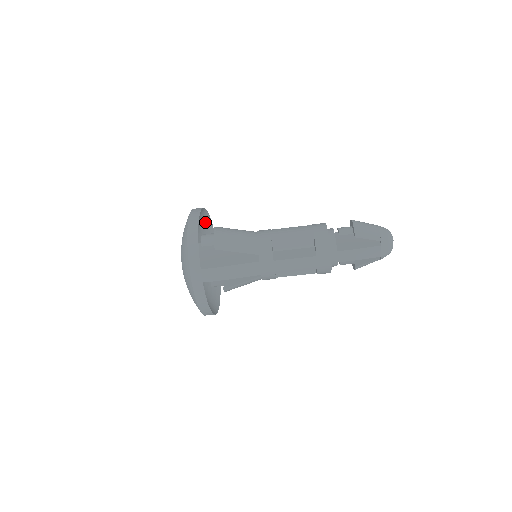
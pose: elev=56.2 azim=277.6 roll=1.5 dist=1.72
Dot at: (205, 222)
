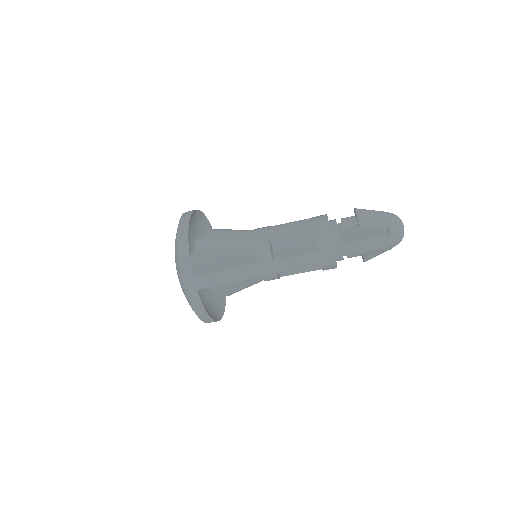
Dot at: (202, 224)
